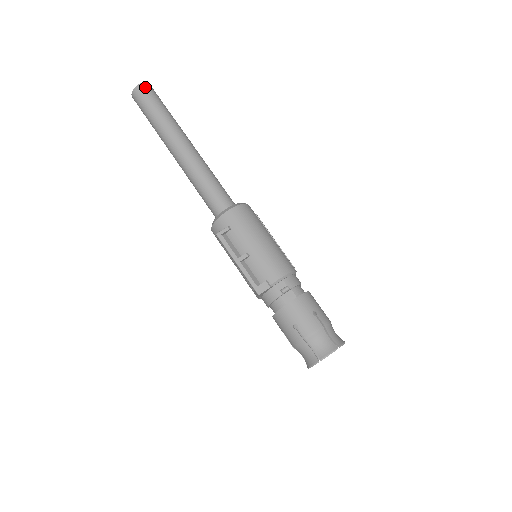
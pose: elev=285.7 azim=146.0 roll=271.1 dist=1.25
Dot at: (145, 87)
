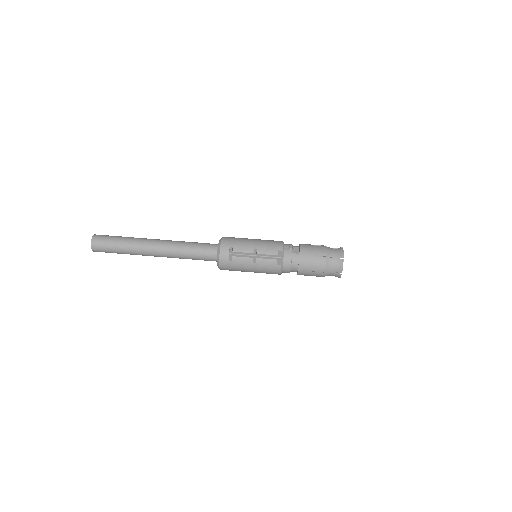
Dot at: (98, 235)
